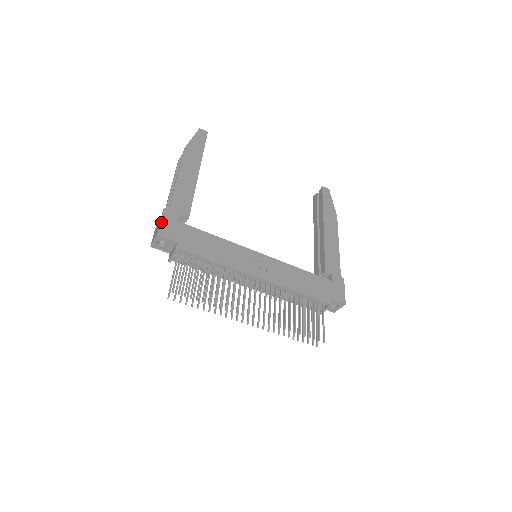
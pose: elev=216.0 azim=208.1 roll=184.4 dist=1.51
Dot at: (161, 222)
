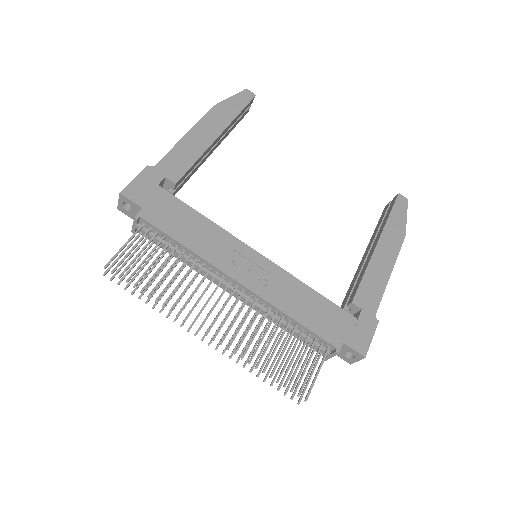
Dot at: (133, 180)
